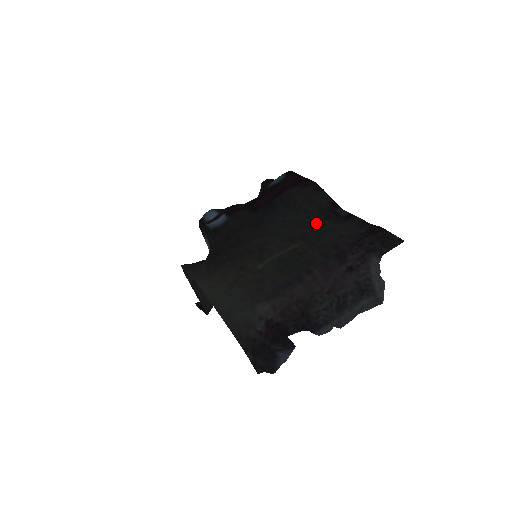
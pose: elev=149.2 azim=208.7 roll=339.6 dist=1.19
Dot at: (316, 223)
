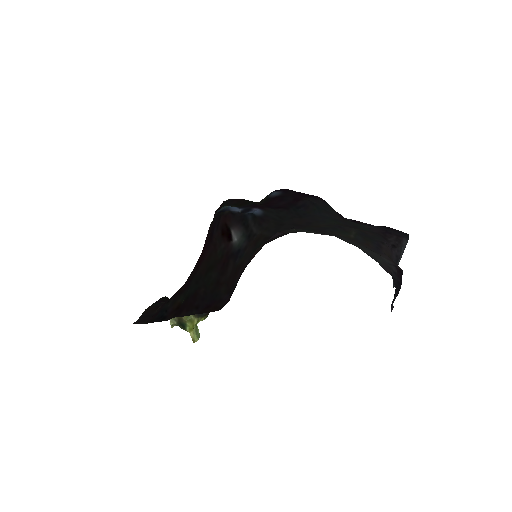
Dot at: (344, 221)
